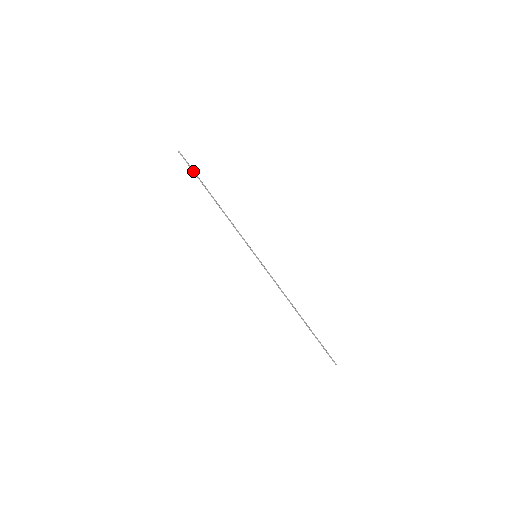
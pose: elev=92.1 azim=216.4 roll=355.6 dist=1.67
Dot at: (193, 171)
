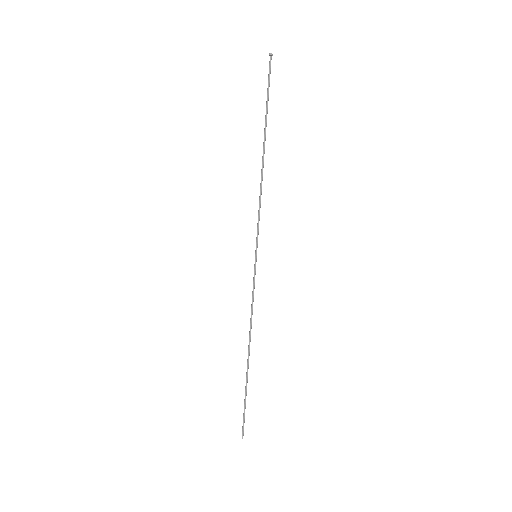
Dot at: (268, 94)
